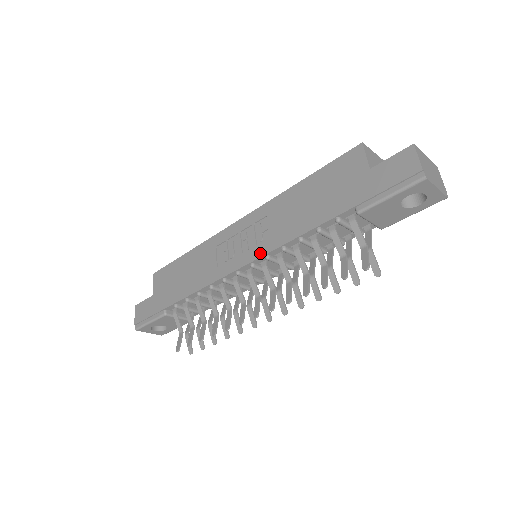
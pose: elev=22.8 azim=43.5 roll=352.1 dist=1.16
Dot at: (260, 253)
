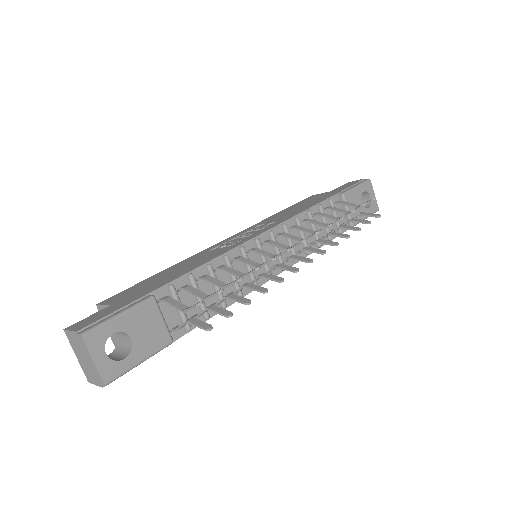
Dot at: (275, 224)
